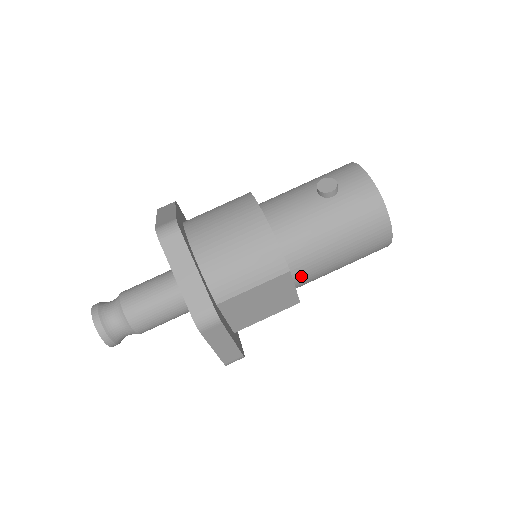
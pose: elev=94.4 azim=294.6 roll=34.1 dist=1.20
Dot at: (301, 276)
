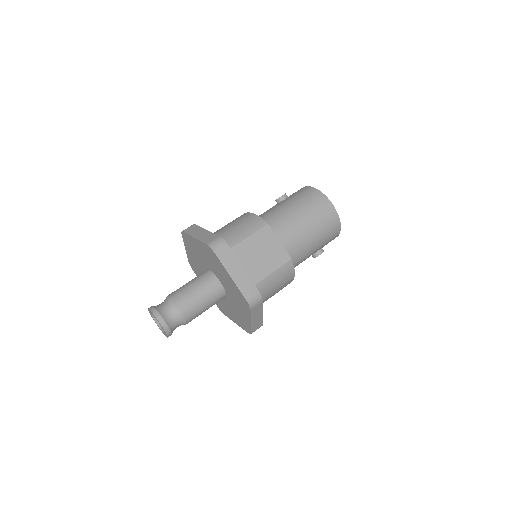
Dot at: (282, 237)
